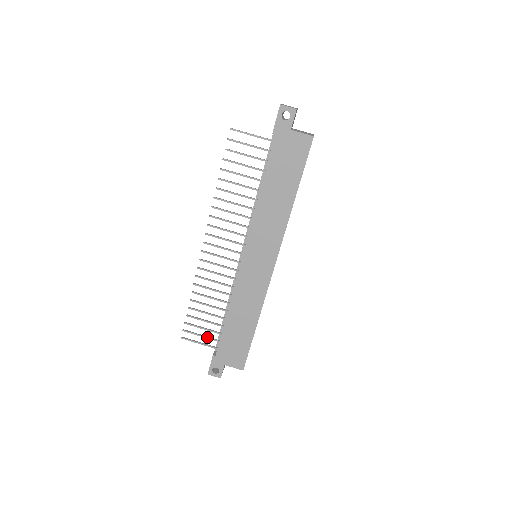
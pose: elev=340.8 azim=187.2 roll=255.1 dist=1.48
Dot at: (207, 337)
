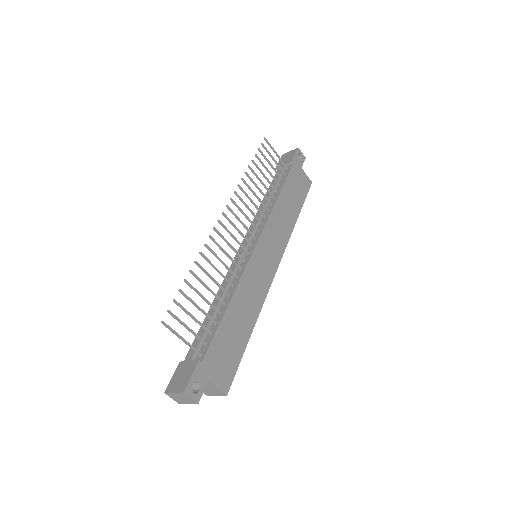
Dot at: (194, 332)
